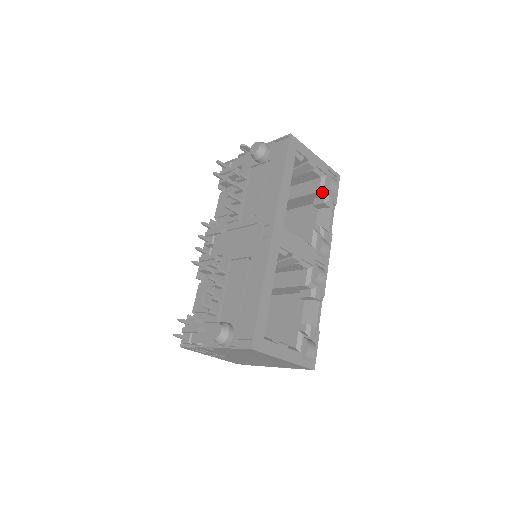
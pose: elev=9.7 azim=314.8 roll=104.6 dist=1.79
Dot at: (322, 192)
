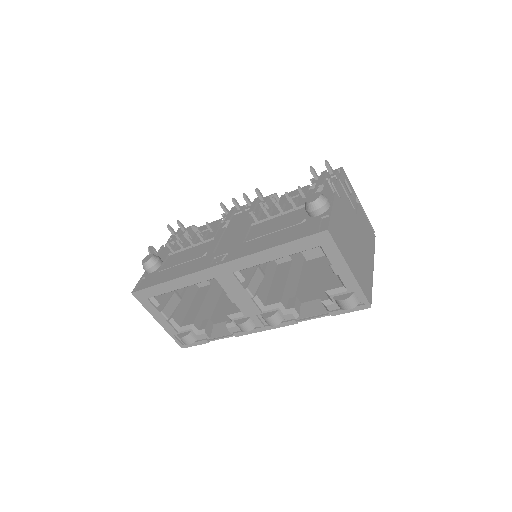
Dot at: (328, 294)
